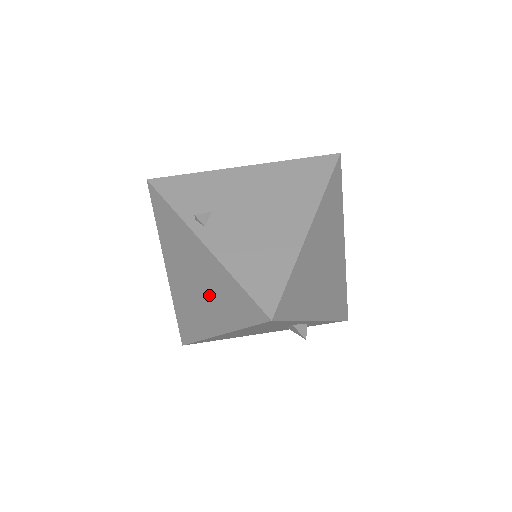
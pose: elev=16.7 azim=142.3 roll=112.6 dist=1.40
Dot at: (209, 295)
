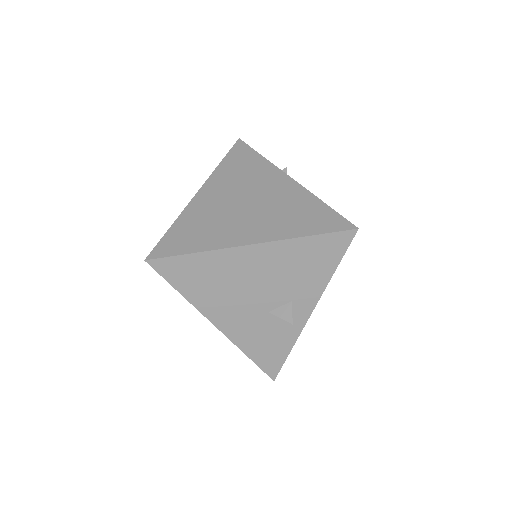
Dot at: (266, 212)
